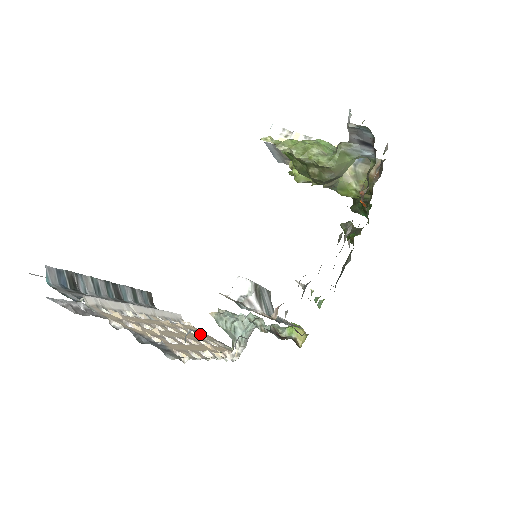
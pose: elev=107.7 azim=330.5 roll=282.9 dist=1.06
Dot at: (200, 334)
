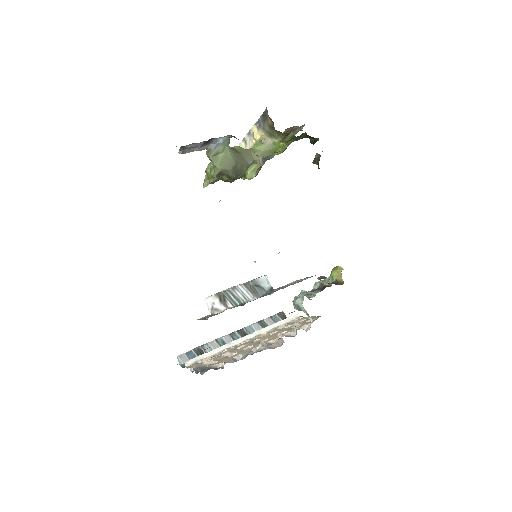
Dot at: (294, 324)
